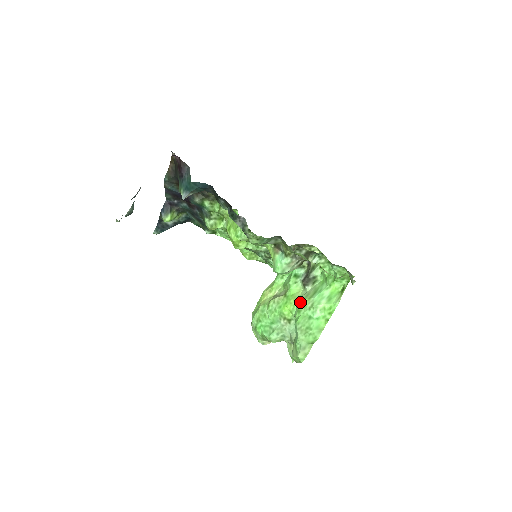
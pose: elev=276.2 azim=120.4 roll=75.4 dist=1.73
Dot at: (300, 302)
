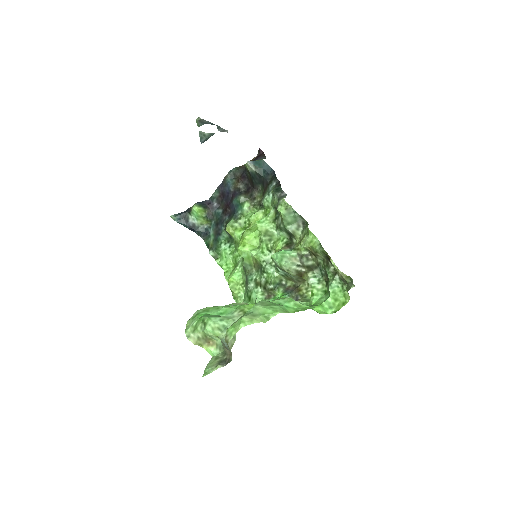
Dot at: occluded
